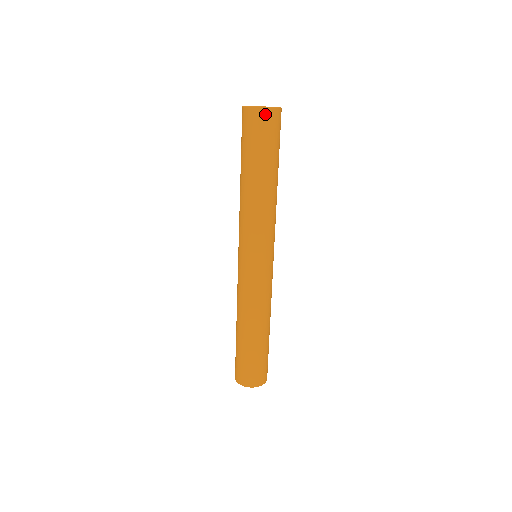
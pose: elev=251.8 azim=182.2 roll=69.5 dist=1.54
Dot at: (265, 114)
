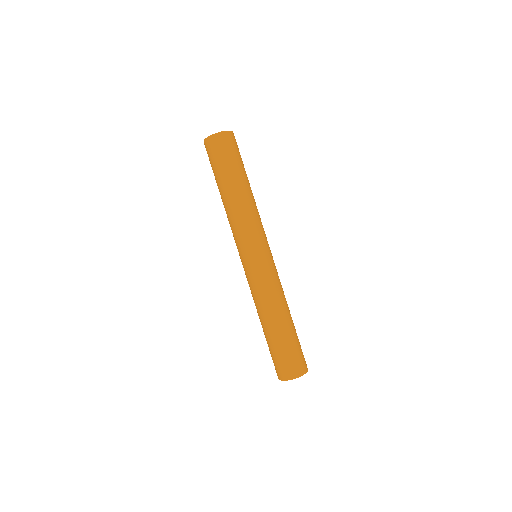
Dot at: (224, 137)
